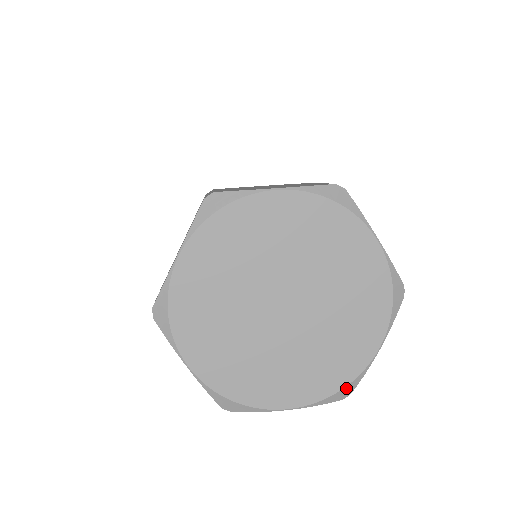
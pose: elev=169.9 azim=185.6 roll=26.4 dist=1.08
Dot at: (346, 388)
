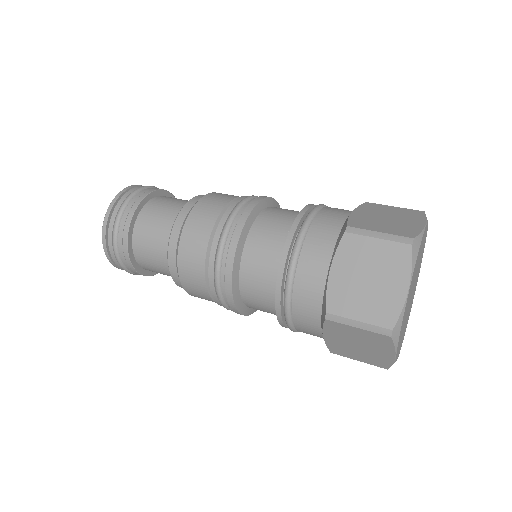
Dot at: occluded
